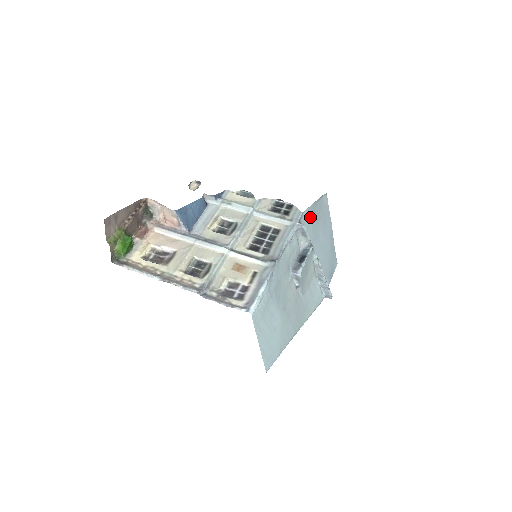
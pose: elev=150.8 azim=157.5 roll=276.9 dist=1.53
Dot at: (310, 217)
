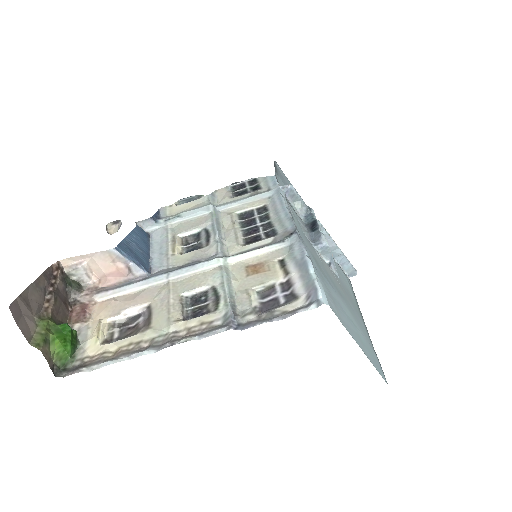
Dot at: (282, 183)
